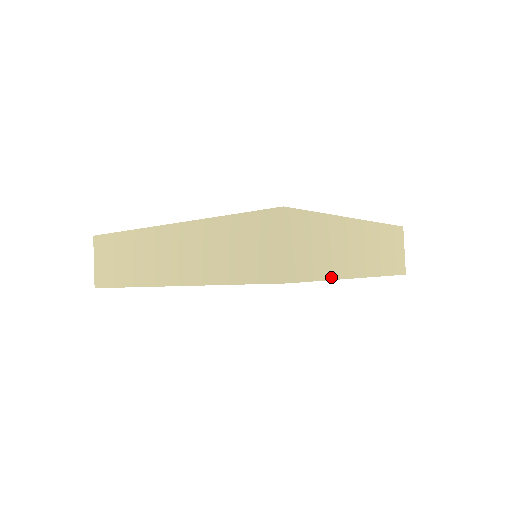
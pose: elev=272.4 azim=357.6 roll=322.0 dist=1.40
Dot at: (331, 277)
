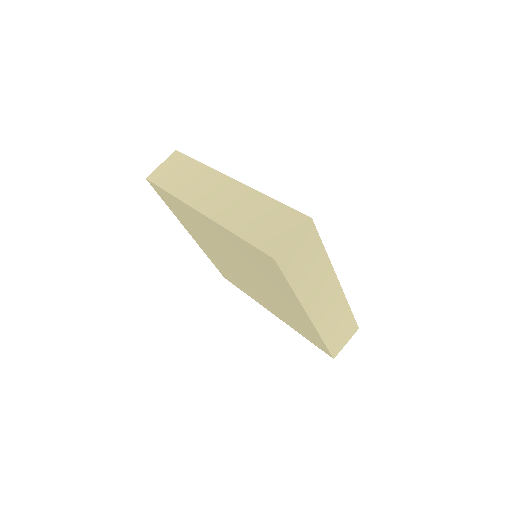
Dot at: (296, 292)
